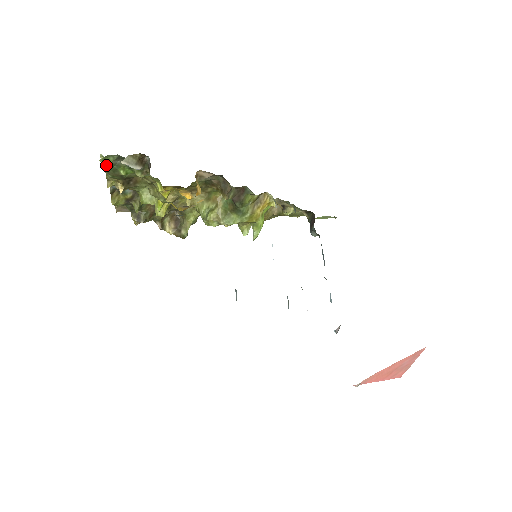
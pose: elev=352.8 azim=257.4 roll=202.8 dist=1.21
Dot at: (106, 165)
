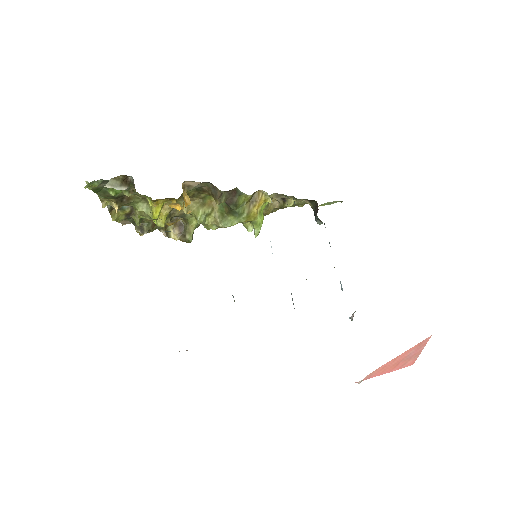
Dot at: (94, 189)
